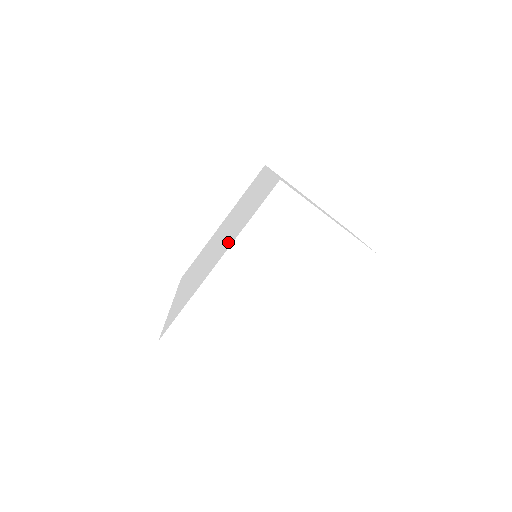
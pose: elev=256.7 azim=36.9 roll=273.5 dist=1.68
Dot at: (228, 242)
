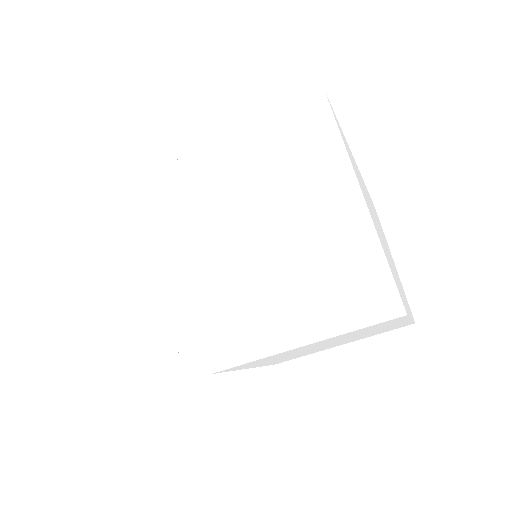
Dot at: occluded
